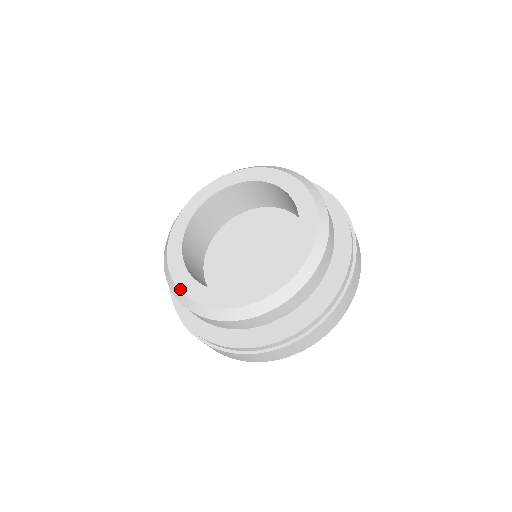
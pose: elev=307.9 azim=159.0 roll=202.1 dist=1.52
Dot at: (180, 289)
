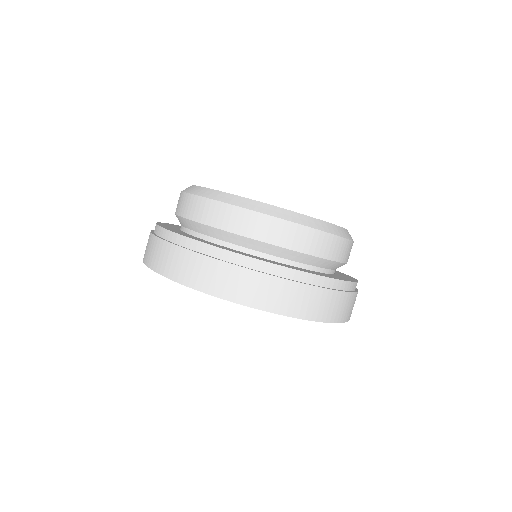
Dot at: occluded
